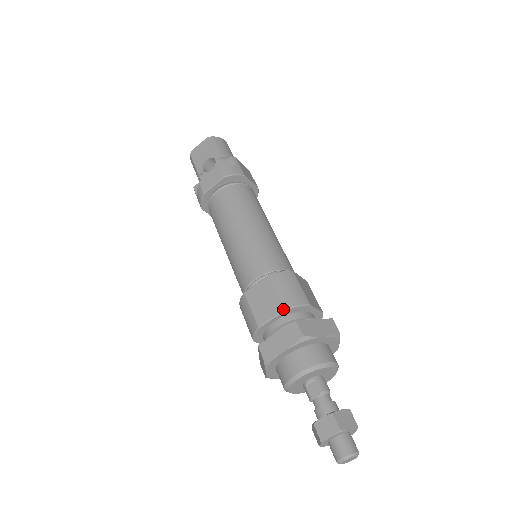
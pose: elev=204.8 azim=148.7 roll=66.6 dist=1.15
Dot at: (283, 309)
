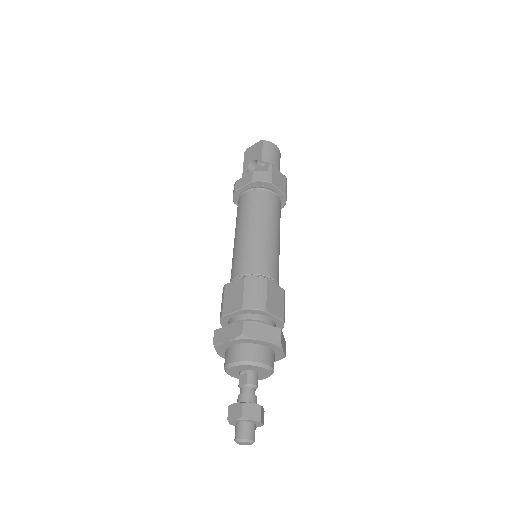
Dot at: (241, 308)
